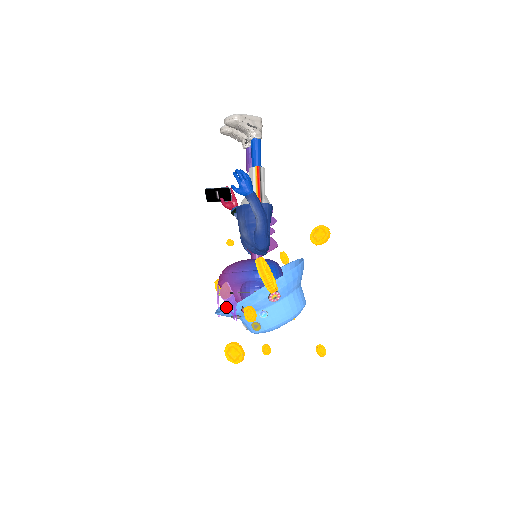
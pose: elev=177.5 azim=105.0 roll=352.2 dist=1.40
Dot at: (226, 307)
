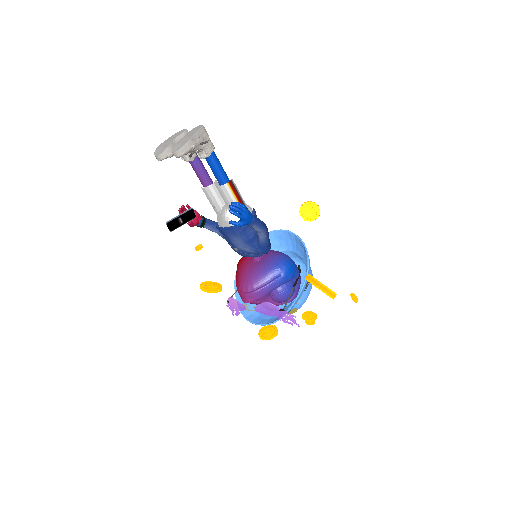
Dot at: occluded
